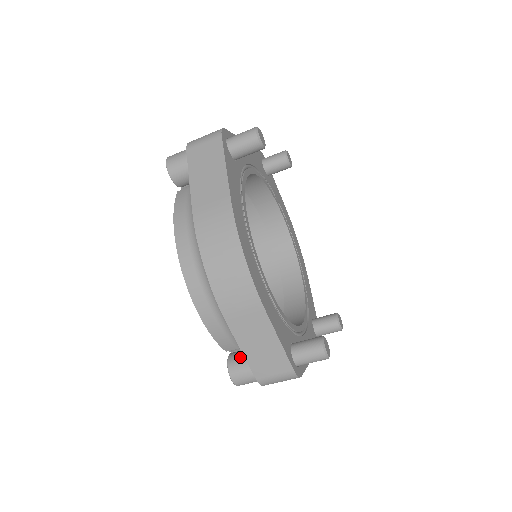
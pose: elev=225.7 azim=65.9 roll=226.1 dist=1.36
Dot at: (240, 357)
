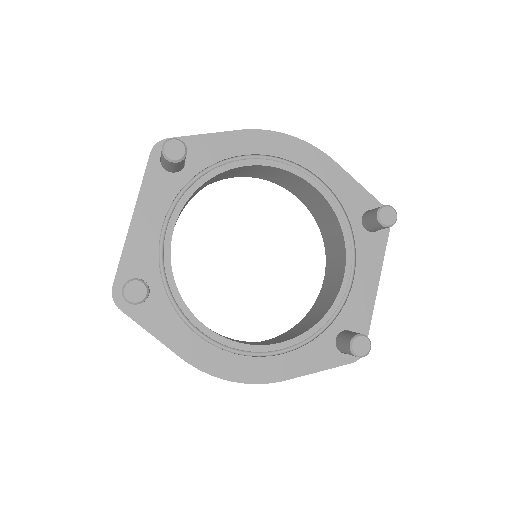
Dot at: occluded
